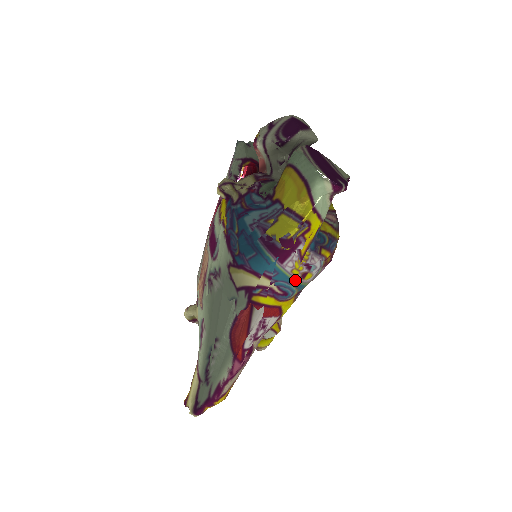
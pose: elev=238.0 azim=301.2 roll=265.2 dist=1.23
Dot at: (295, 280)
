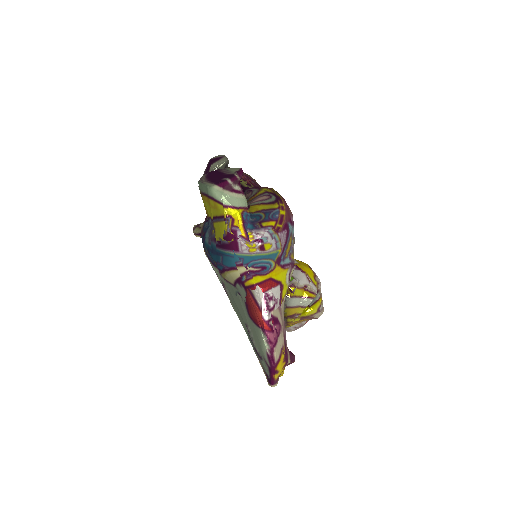
Dot at: (259, 255)
